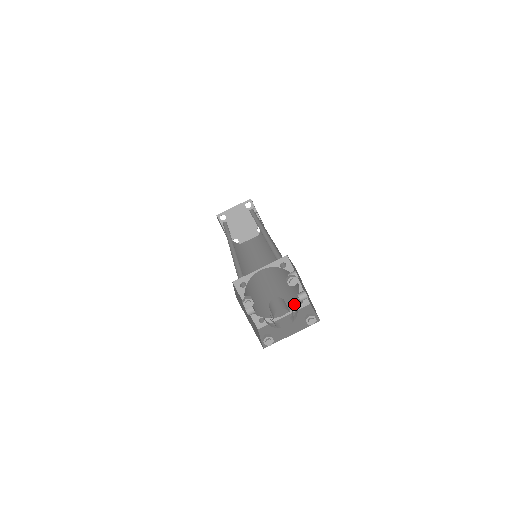
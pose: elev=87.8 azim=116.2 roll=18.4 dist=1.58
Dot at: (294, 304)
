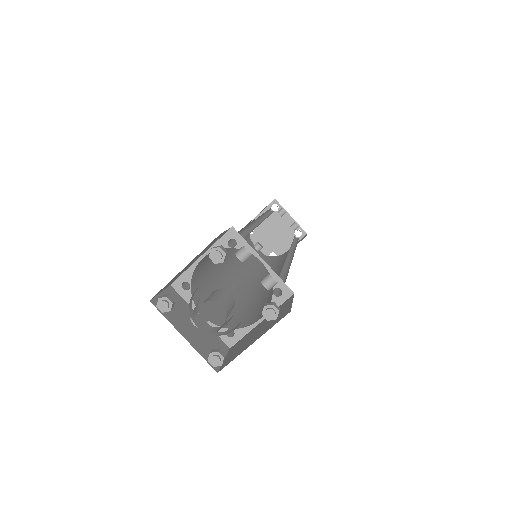
Dot at: occluded
